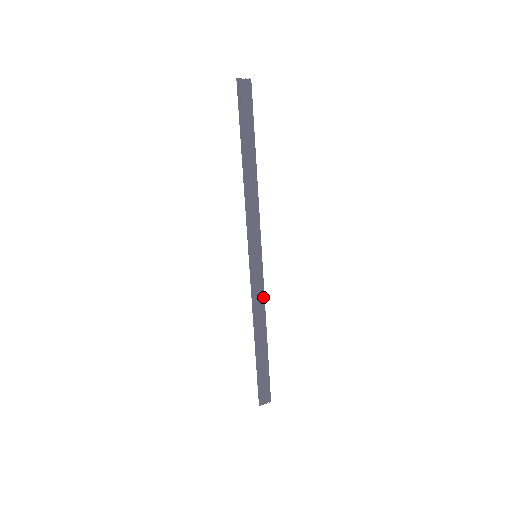
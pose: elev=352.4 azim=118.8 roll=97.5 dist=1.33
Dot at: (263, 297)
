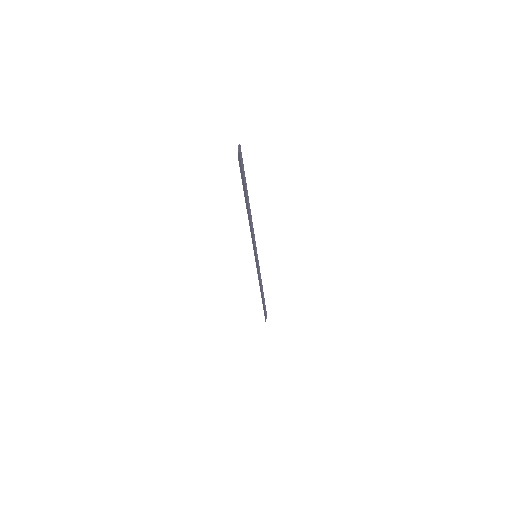
Dot at: occluded
